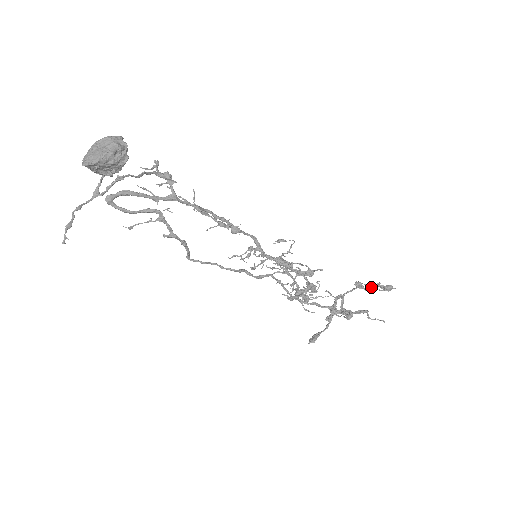
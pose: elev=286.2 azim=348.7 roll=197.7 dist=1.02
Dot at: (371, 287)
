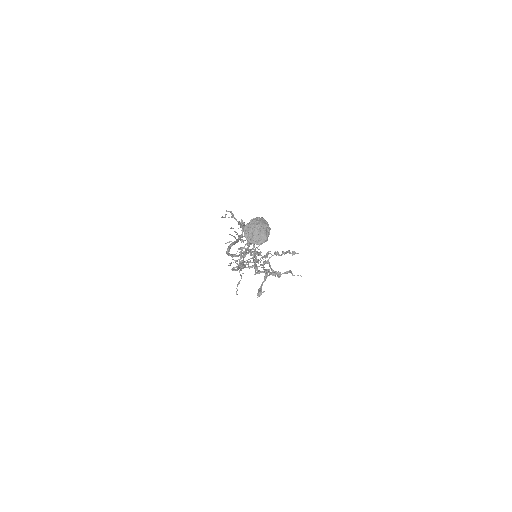
Dot at: occluded
